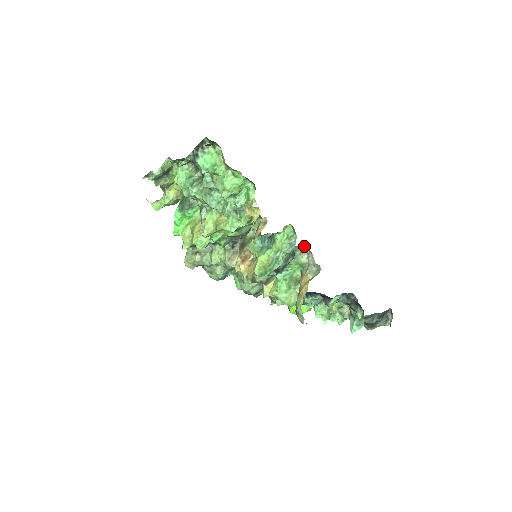
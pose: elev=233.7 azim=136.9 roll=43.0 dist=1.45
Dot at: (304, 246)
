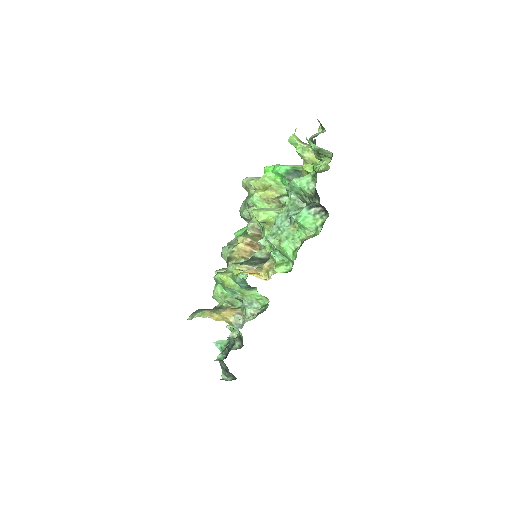
Dot at: (264, 308)
